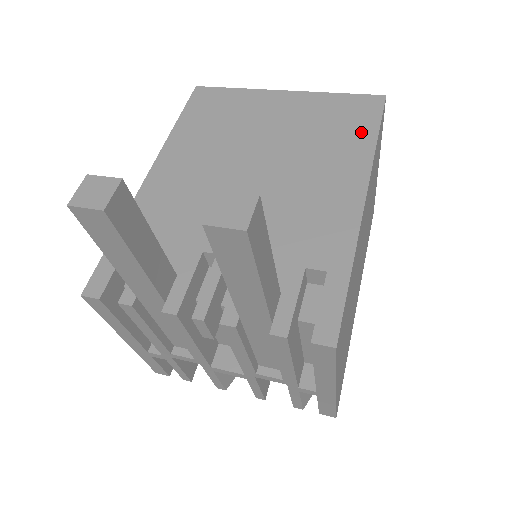
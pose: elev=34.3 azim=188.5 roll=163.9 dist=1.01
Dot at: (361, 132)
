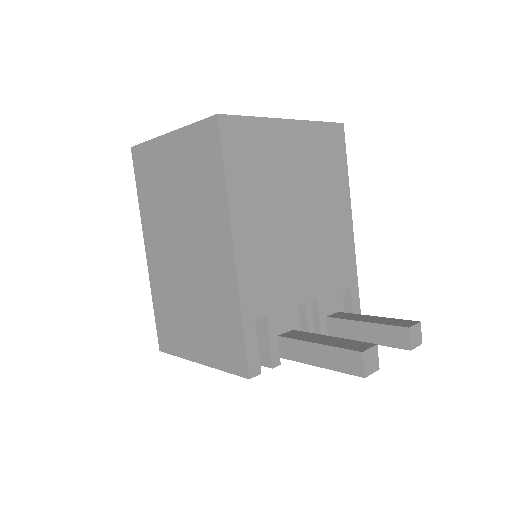
Dot at: (340, 167)
